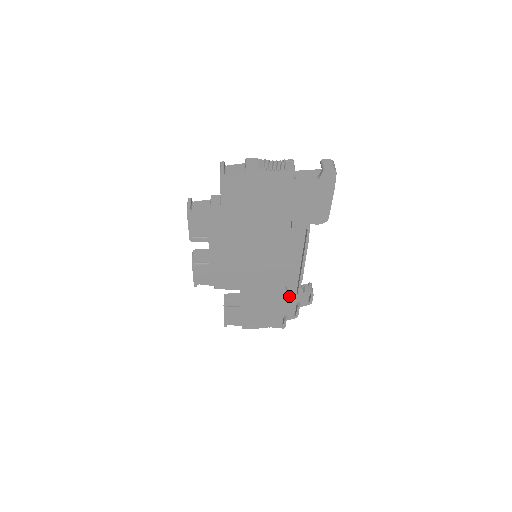
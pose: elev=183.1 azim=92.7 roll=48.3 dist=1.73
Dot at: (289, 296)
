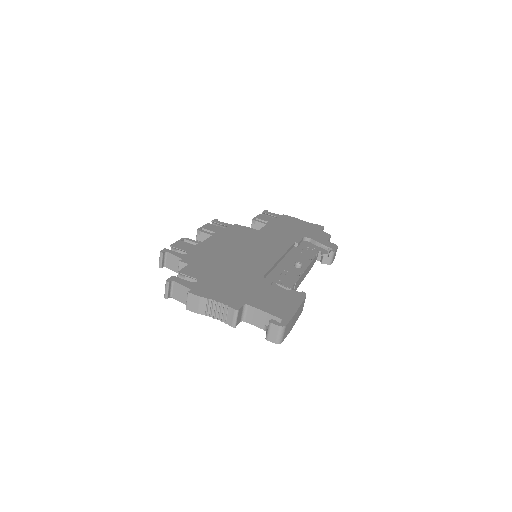
Dot at: occluded
